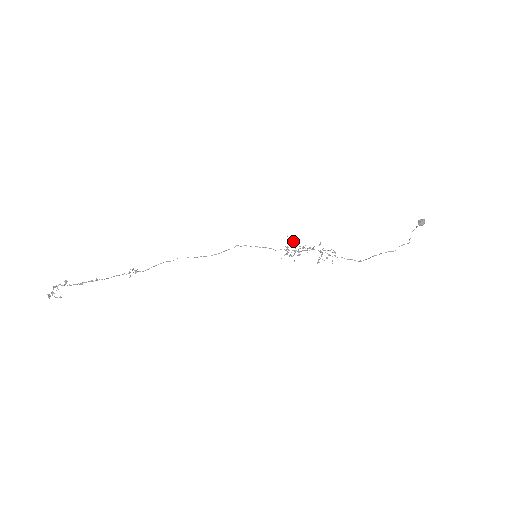
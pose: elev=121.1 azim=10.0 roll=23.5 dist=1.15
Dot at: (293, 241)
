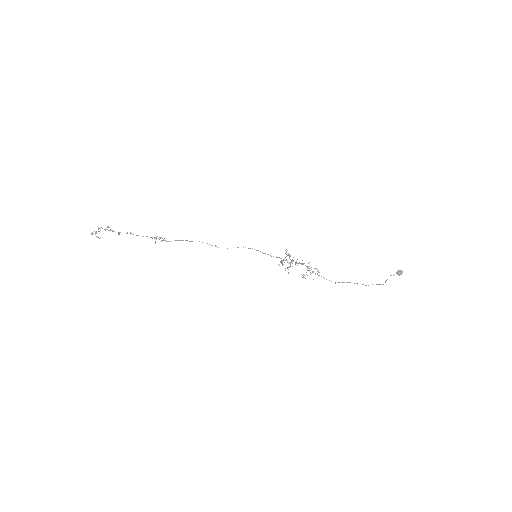
Dot at: occluded
